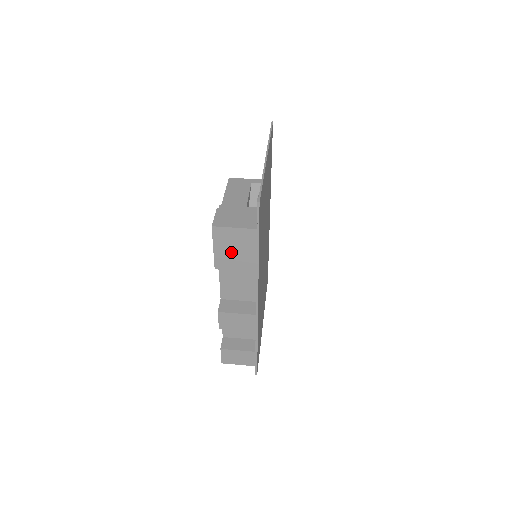
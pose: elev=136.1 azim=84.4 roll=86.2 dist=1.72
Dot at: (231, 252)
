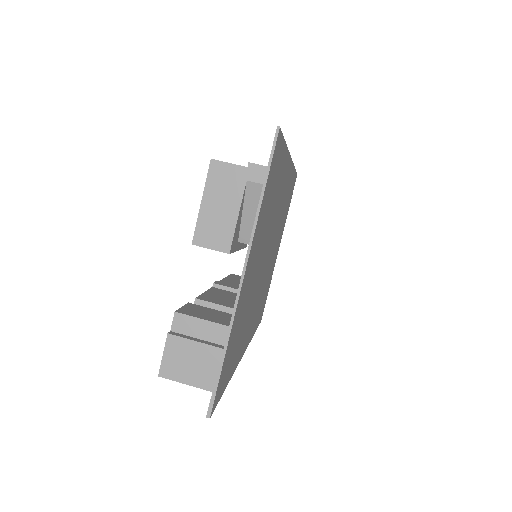
Dot at: occluded
